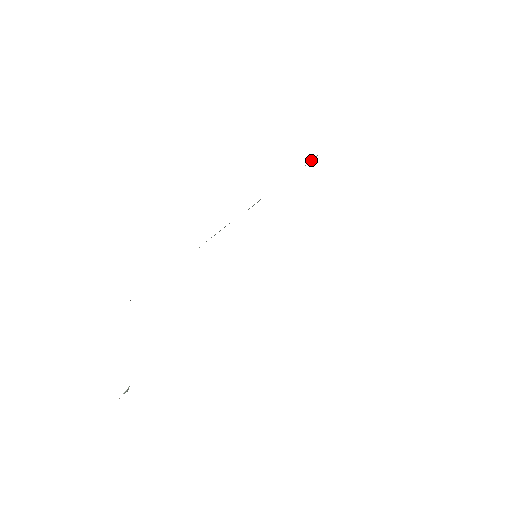
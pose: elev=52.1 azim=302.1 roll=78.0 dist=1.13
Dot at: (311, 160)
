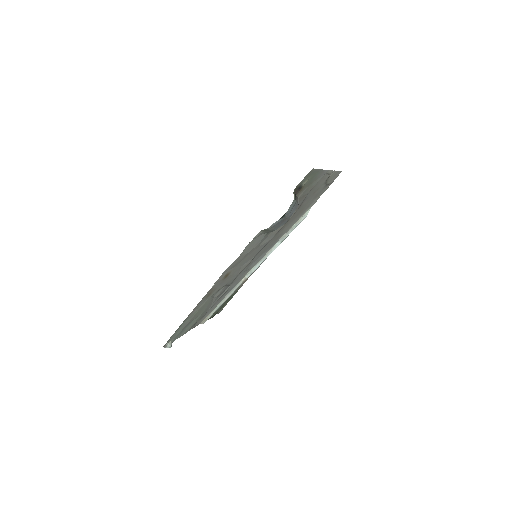
Dot at: (306, 212)
